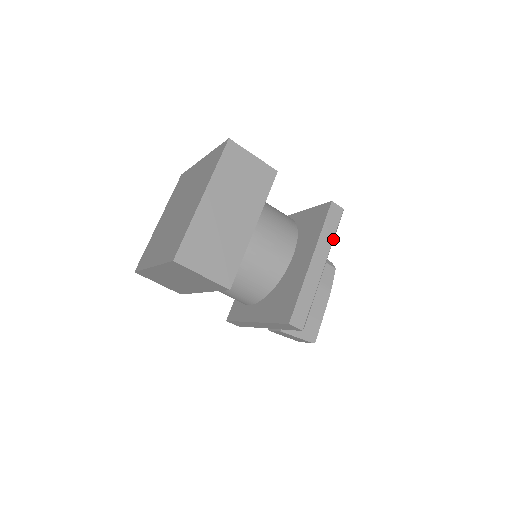
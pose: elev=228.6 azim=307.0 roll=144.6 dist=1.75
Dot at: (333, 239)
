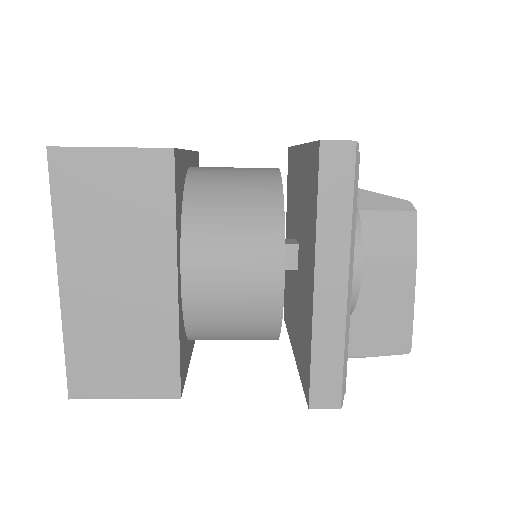
Dot at: (351, 219)
